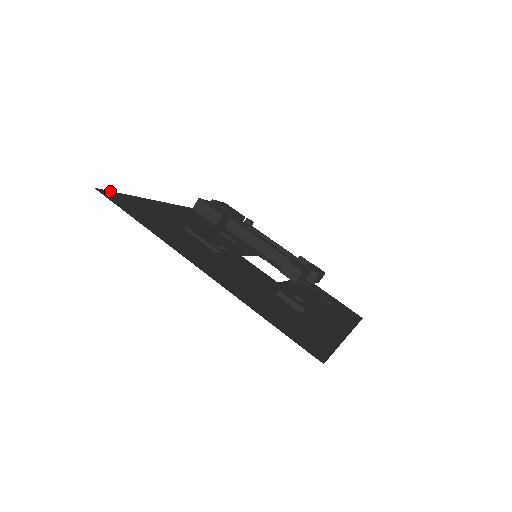
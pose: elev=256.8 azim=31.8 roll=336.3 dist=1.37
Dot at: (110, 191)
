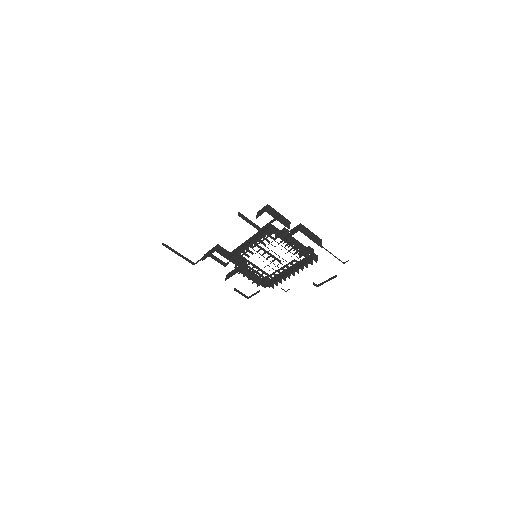
Dot at: occluded
